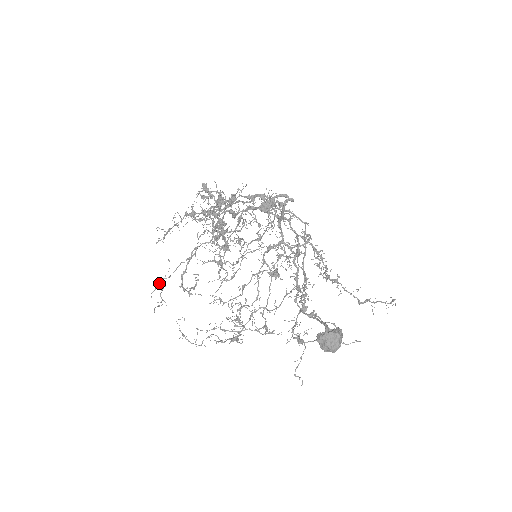
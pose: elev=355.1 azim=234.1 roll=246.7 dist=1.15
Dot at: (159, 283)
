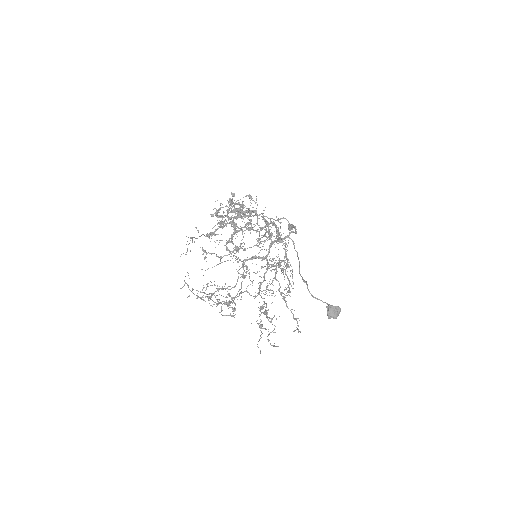
Dot at: occluded
